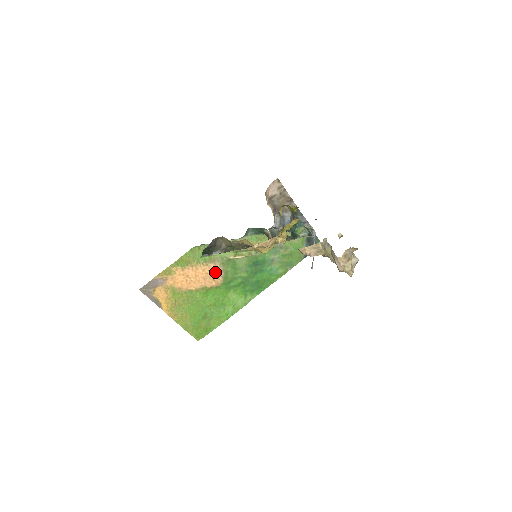
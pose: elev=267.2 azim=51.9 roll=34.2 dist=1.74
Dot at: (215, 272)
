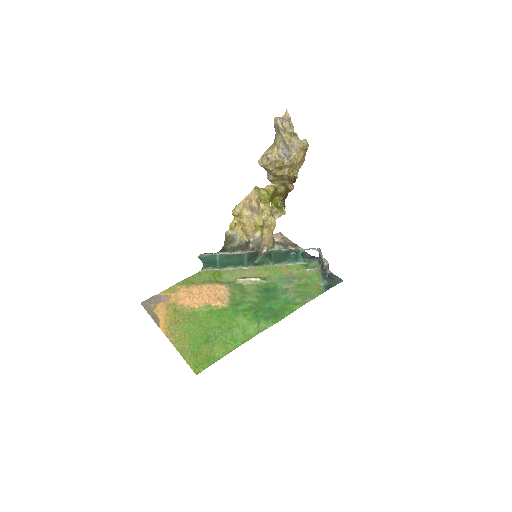
Dot at: (221, 292)
